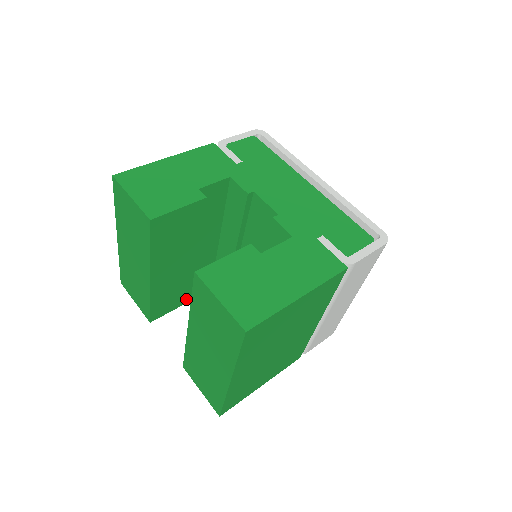
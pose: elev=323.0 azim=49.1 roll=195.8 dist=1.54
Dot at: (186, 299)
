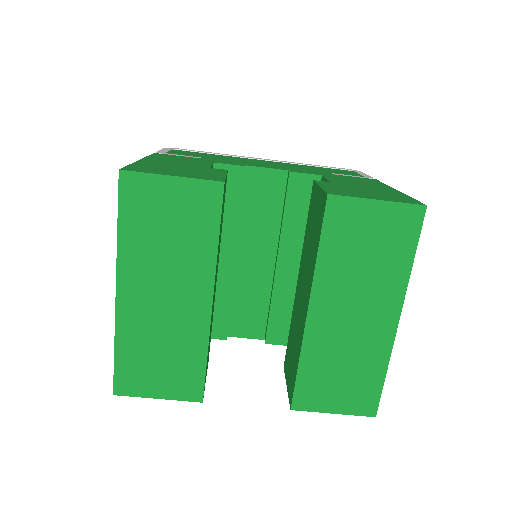
Dot at: (208, 358)
